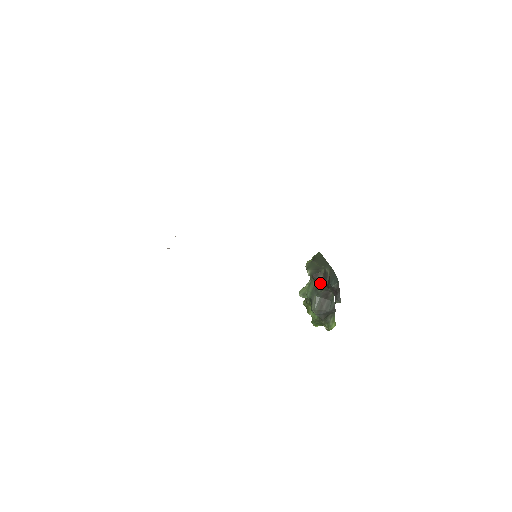
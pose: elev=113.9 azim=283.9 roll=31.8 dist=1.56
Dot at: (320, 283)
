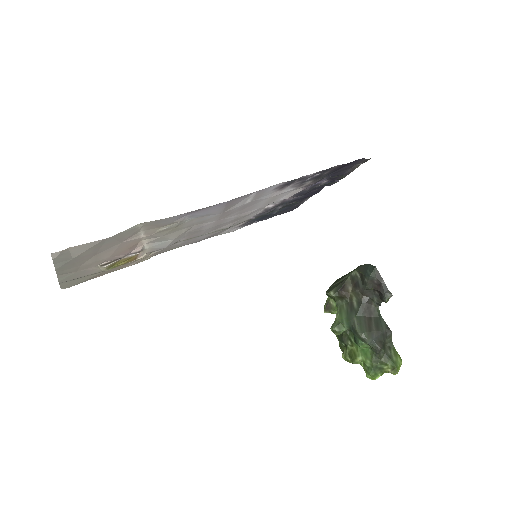
Dot at: (352, 297)
